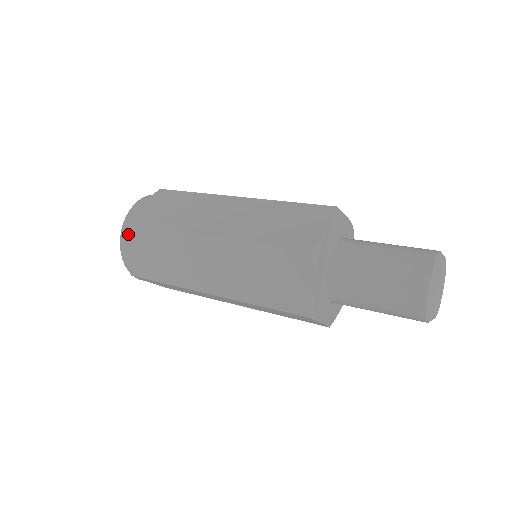
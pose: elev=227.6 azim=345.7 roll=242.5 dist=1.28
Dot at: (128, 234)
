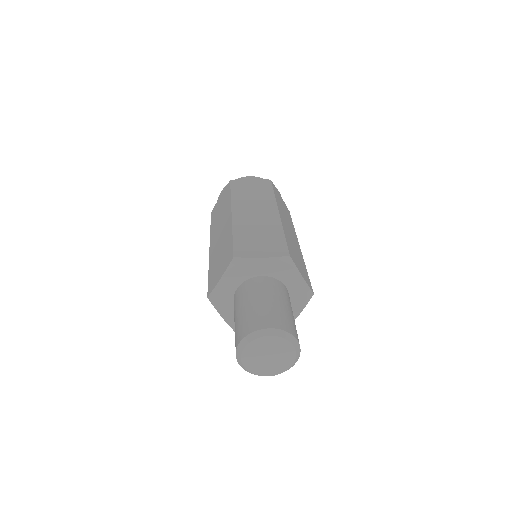
Dot at: (226, 187)
